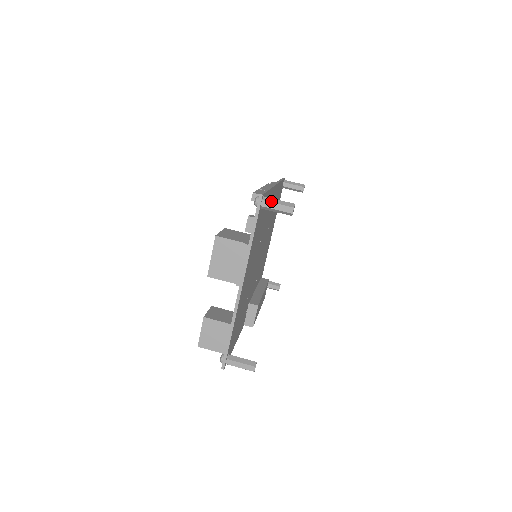
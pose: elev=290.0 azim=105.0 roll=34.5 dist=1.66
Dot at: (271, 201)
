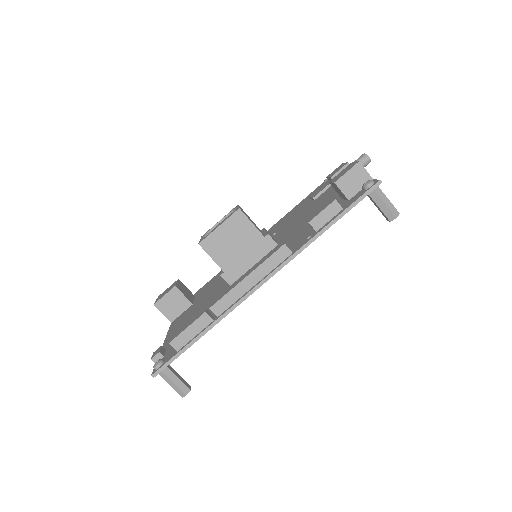
Dot at: (165, 380)
